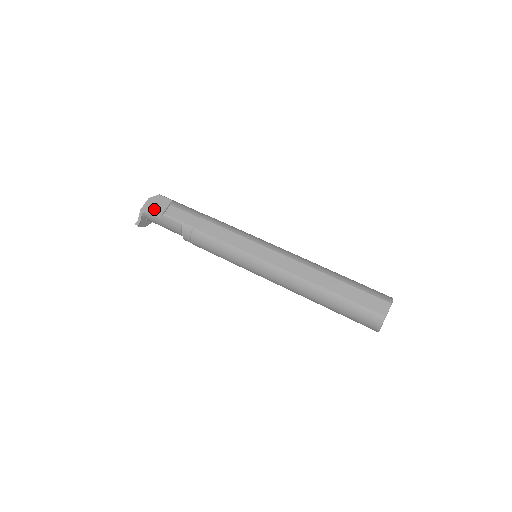
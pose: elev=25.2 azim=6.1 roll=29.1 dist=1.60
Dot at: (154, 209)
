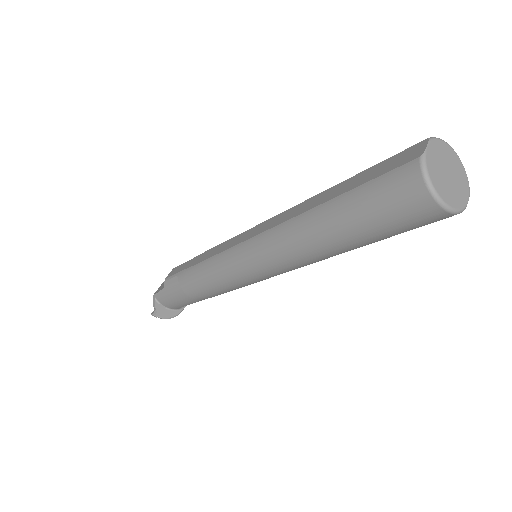
Dot at: (163, 285)
